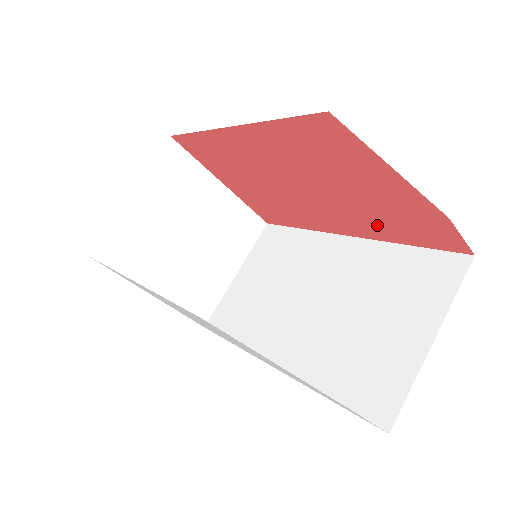
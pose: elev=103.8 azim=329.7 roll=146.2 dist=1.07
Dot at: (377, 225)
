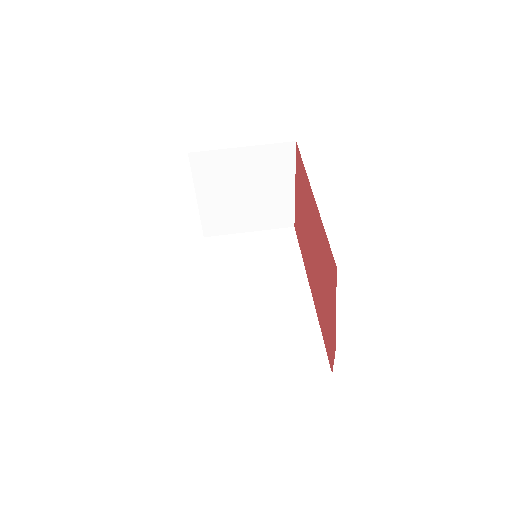
Dot at: (320, 310)
